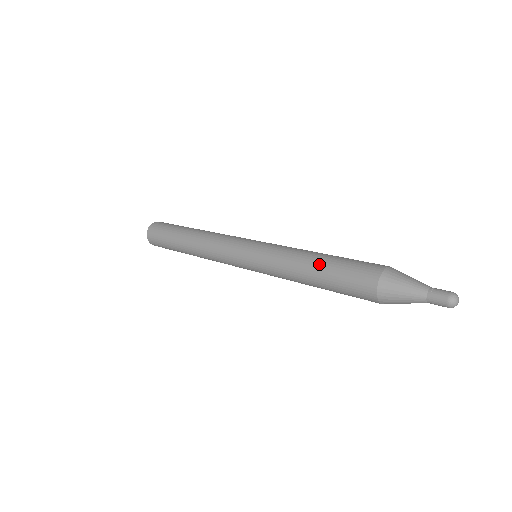
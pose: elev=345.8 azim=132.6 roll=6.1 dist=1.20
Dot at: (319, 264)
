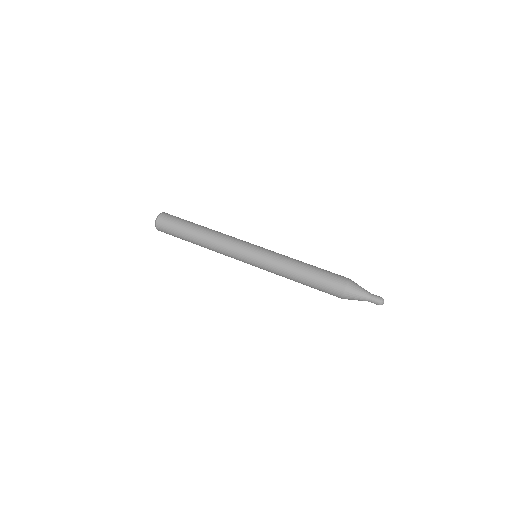
Dot at: (310, 268)
